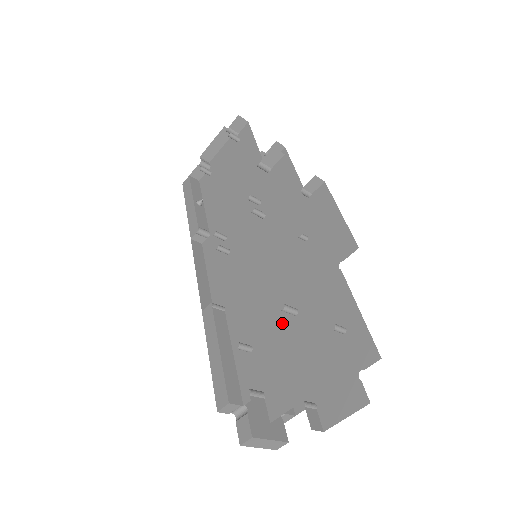
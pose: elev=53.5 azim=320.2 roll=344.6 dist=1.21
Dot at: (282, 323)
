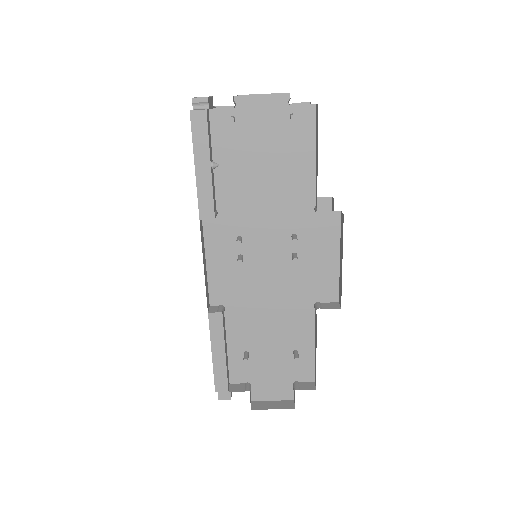
Dot at: (282, 353)
